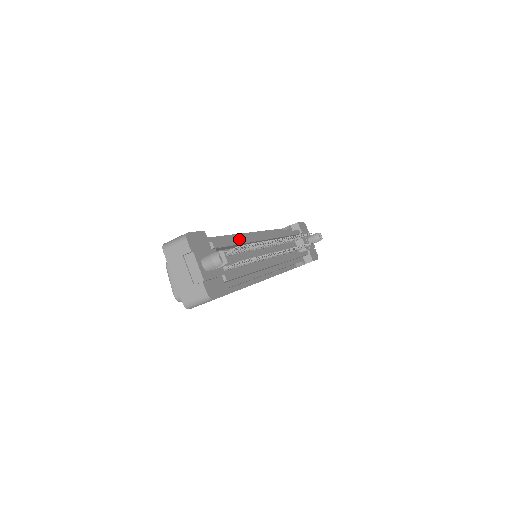
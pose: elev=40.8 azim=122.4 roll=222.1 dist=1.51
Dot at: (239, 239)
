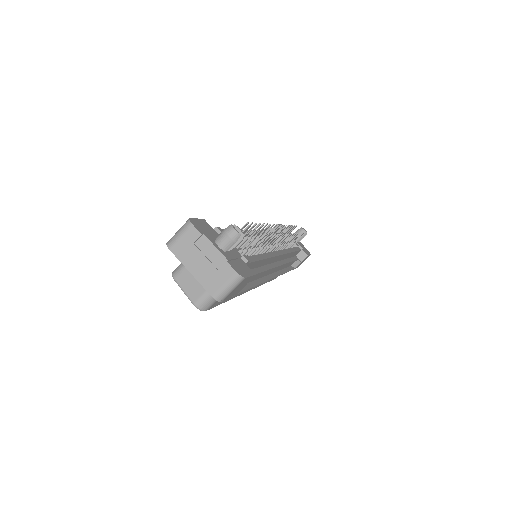
Dot at: occluded
